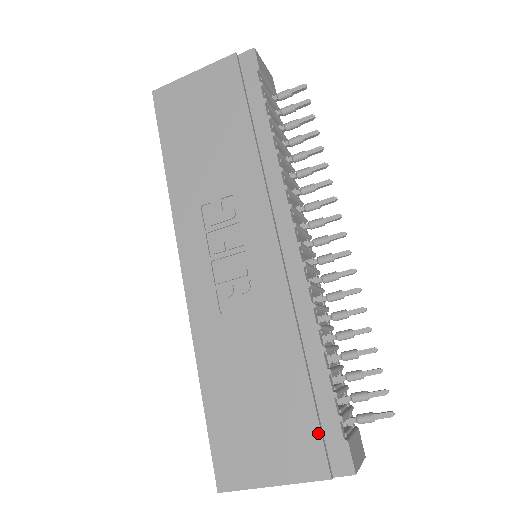
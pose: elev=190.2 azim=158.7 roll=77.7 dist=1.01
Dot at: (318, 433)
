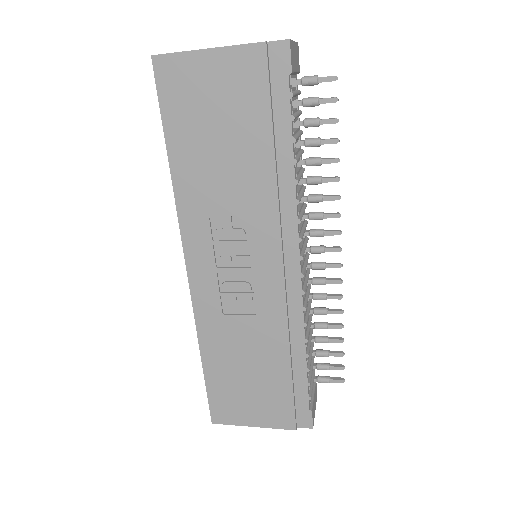
Dot at: (292, 406)
